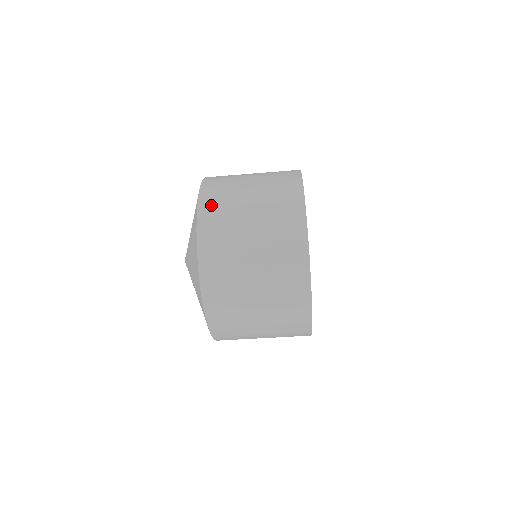
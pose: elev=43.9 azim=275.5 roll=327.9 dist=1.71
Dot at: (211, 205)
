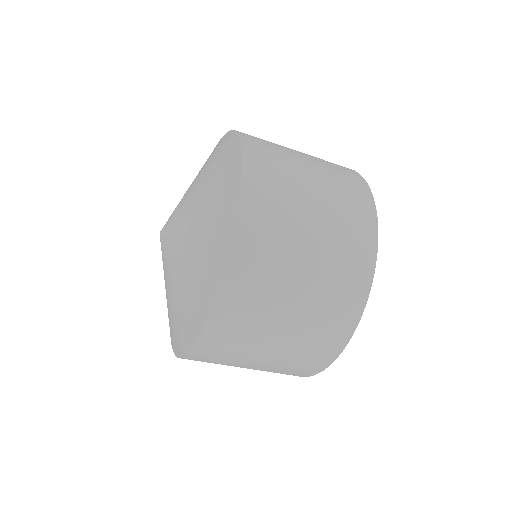
Dot at: (236, 301)
